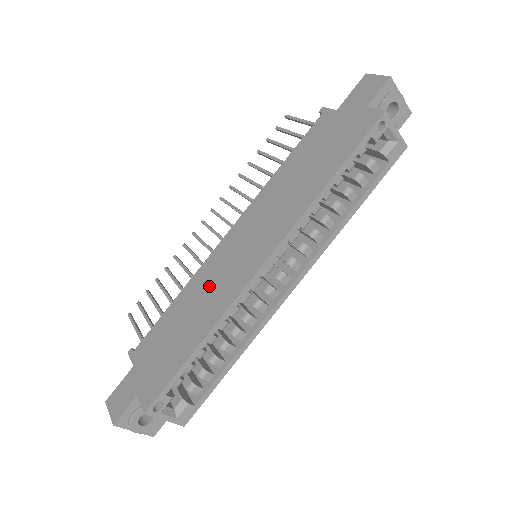
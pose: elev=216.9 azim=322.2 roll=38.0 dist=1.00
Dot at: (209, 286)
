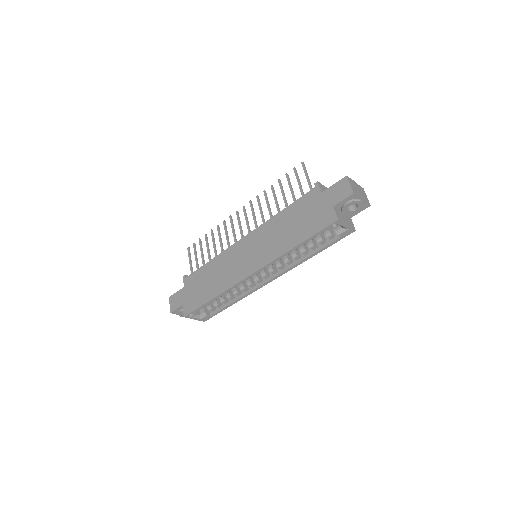
Dot at: (226, 267)
